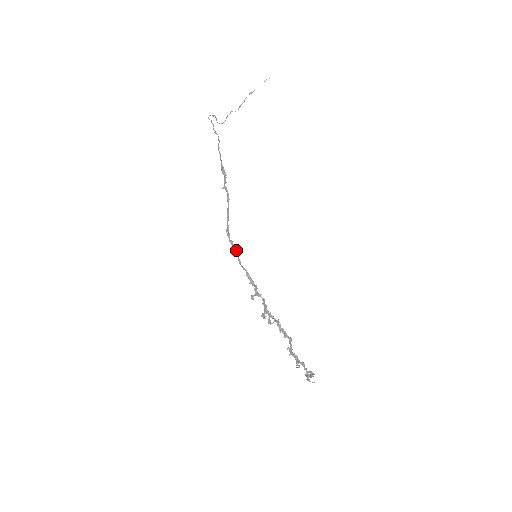
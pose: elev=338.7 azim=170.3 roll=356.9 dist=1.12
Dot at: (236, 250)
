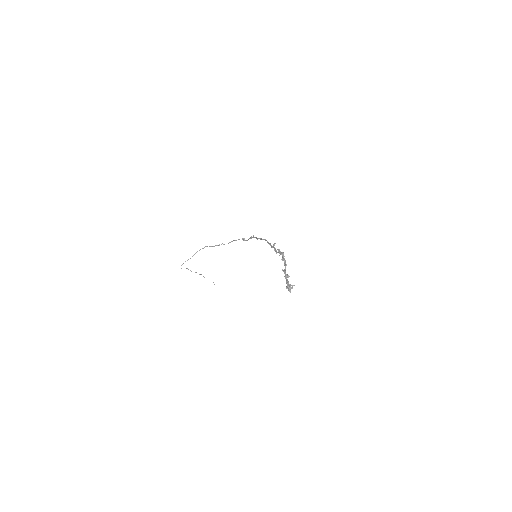
Dot at: (260, 239)
